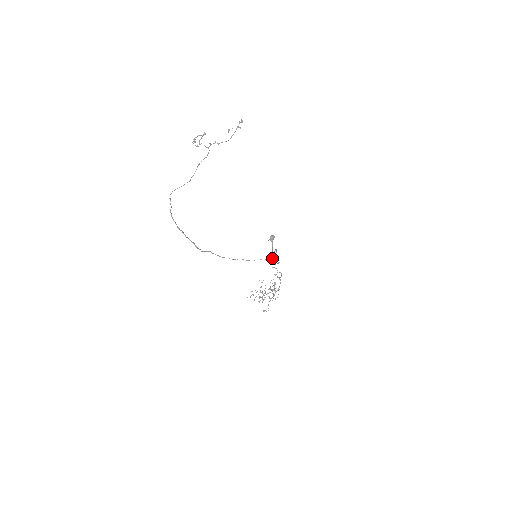
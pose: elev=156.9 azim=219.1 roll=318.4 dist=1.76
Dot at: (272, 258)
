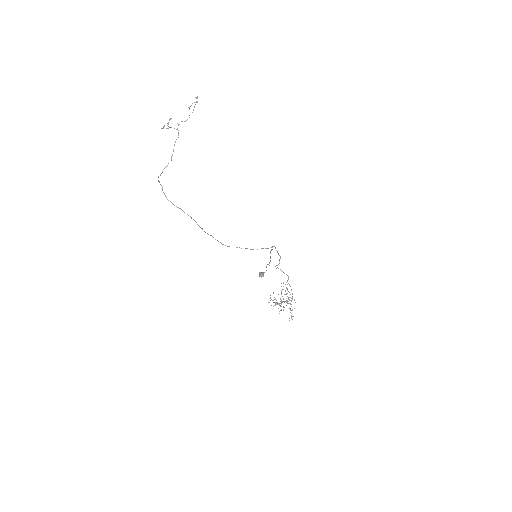
Dot at: (272, 247)
